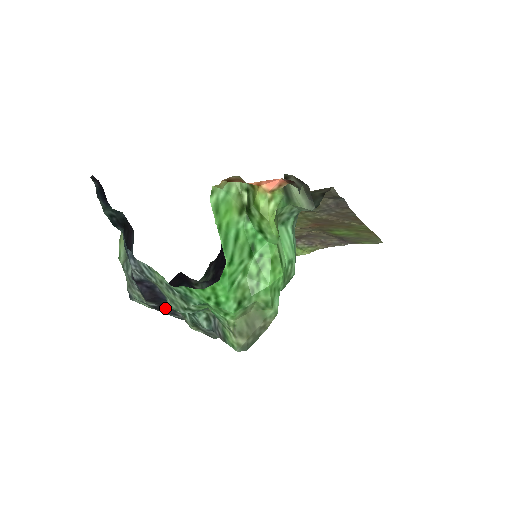
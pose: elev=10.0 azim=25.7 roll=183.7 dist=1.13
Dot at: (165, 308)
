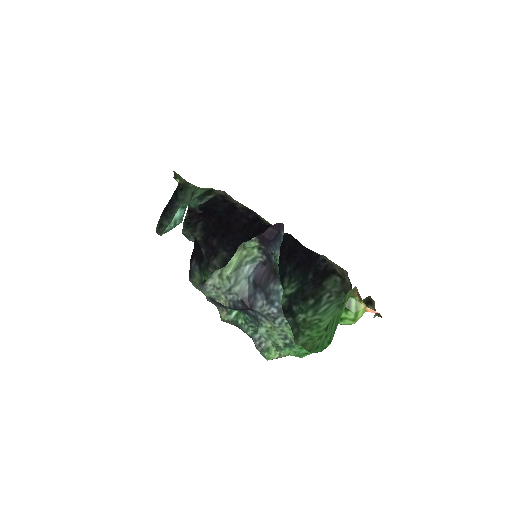
Dot at: (221, 304)
